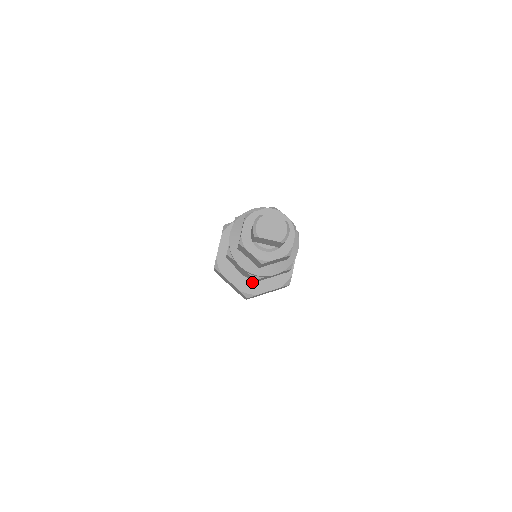
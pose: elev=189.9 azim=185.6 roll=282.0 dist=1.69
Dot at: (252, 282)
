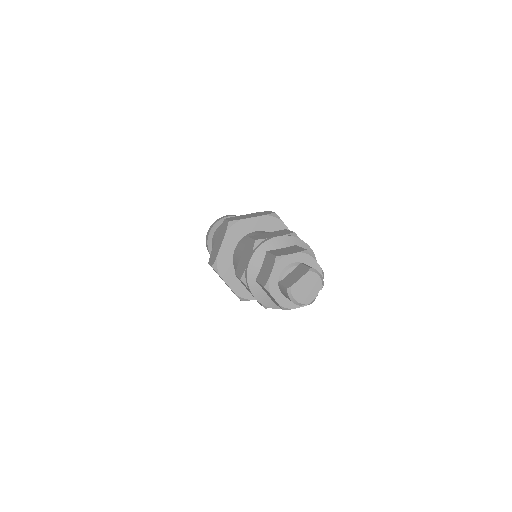
Dot at: occluded
